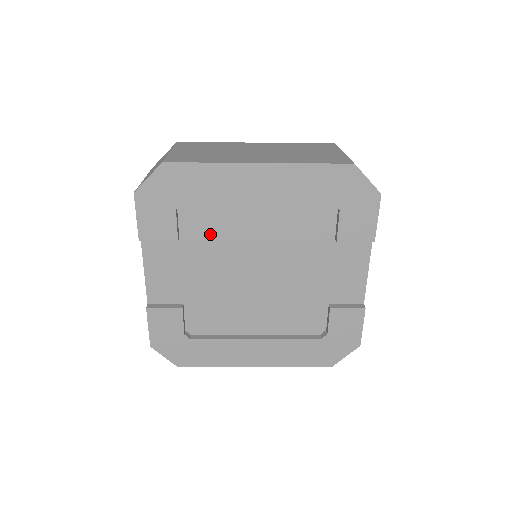
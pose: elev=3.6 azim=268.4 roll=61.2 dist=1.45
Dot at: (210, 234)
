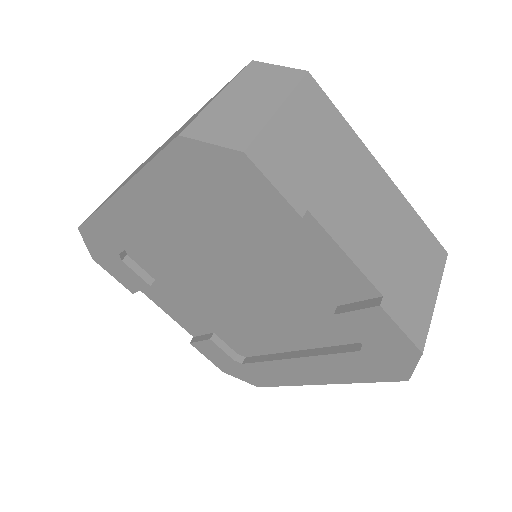
Dot at: (167, 268)
